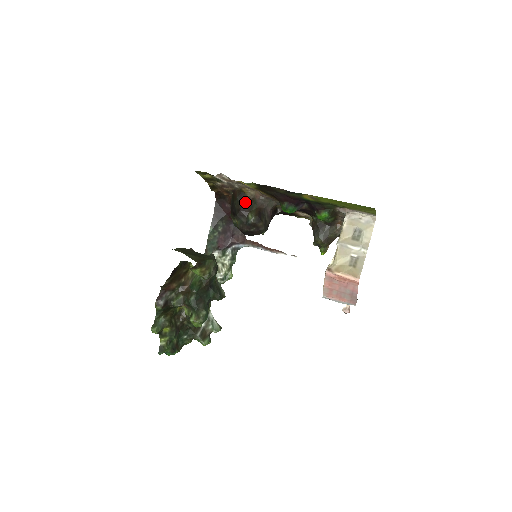
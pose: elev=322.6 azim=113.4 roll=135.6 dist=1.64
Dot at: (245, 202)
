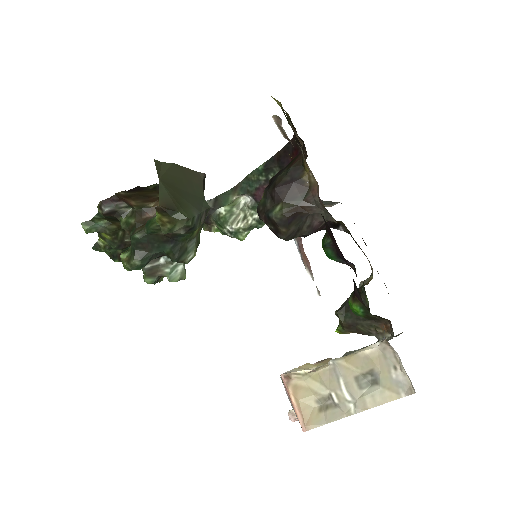
Dot at: (292, 183)
